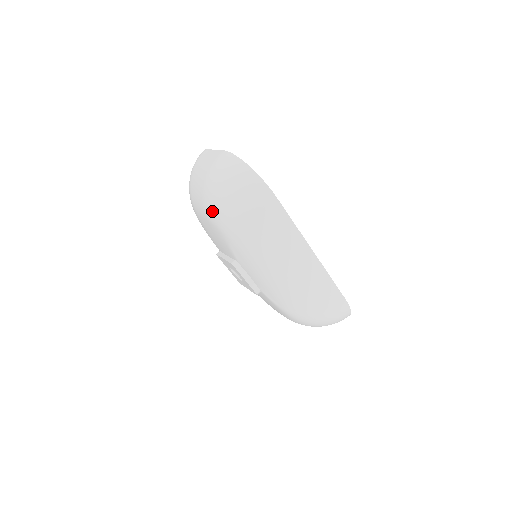
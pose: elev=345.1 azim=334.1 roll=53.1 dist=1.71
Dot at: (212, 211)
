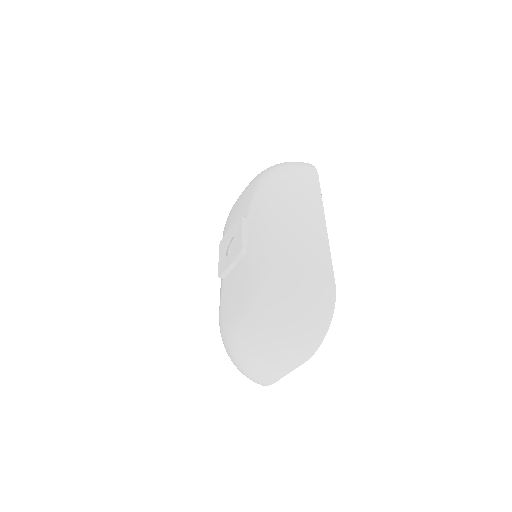
Dot at: (259, 175)
